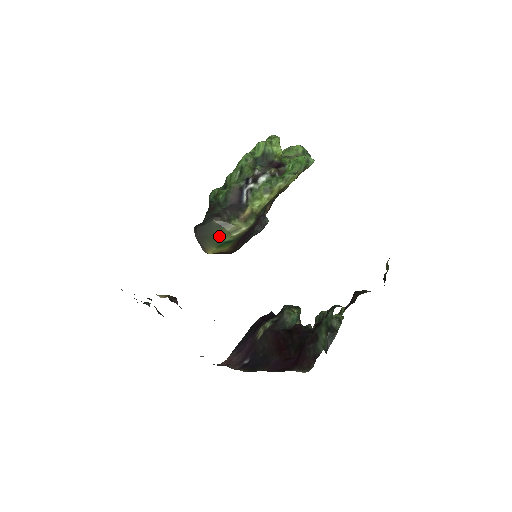
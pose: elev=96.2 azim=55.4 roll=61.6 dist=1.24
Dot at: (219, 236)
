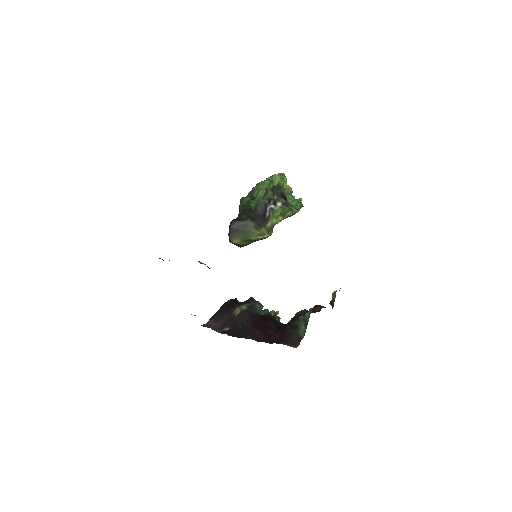
Dot at: (249, 234)
